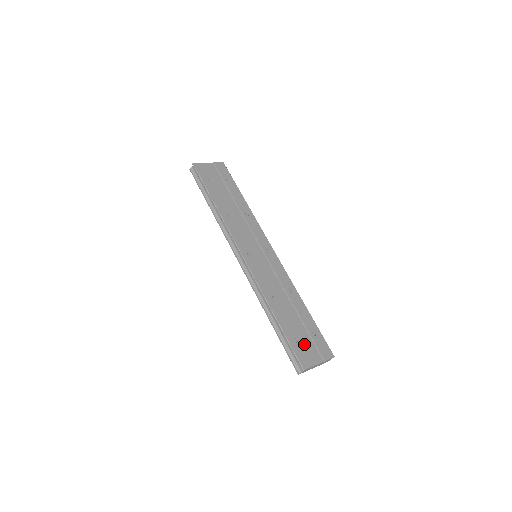
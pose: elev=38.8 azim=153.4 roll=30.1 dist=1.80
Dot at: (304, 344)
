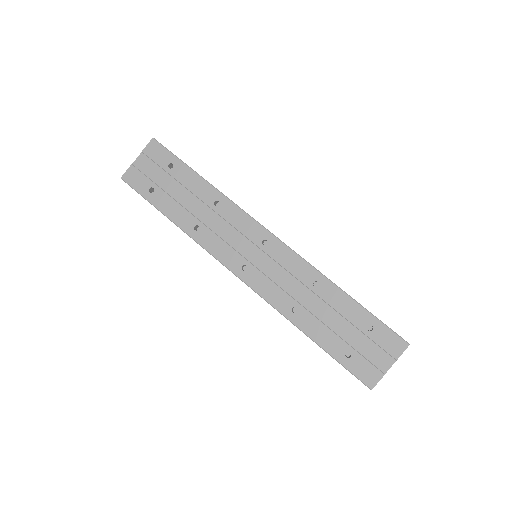
Dot at: (361, 352)
